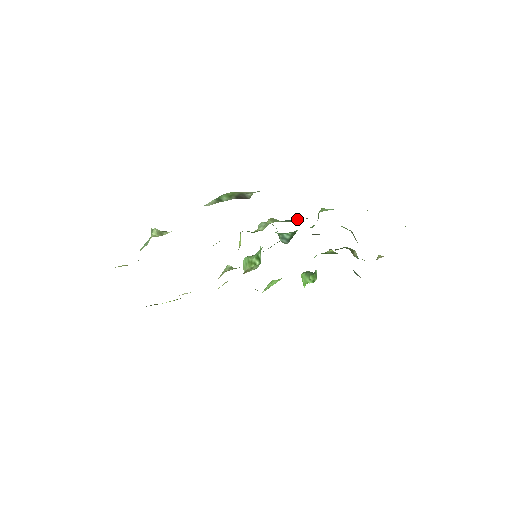
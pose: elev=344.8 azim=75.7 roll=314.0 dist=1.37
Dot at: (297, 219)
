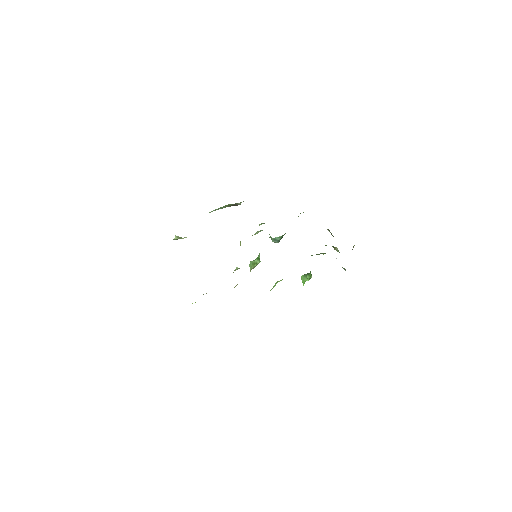
Dot at: occluded
